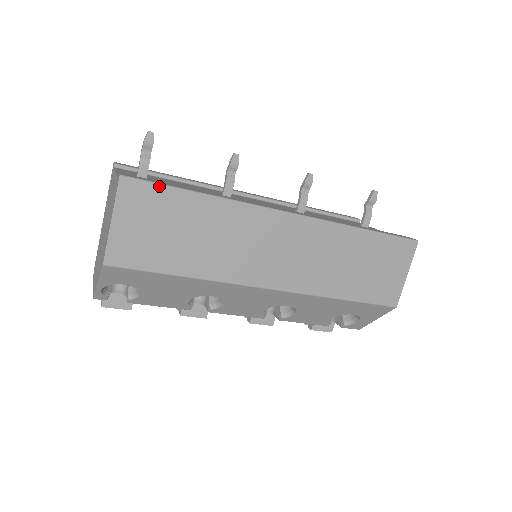
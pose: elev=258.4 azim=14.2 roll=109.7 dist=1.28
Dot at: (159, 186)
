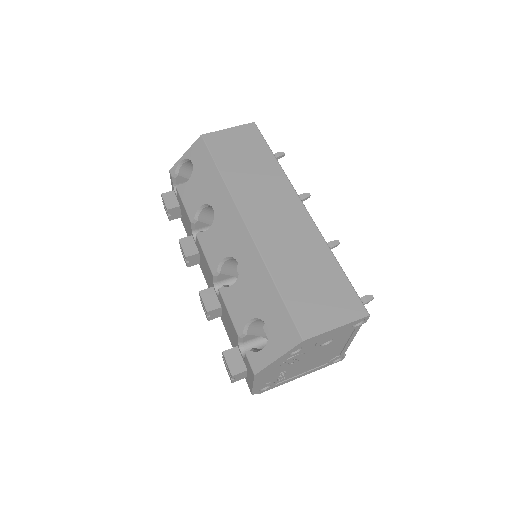
Dot at: (263, 138)
